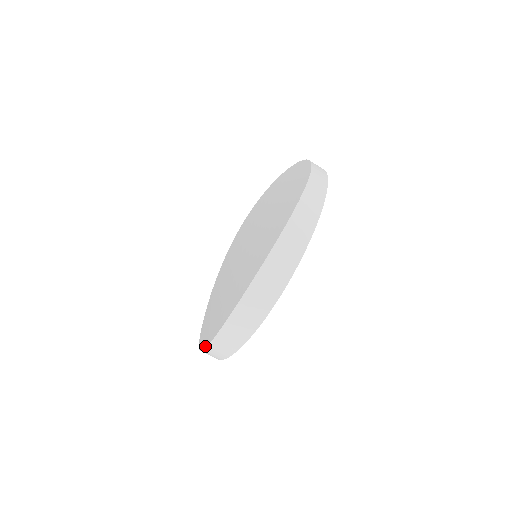
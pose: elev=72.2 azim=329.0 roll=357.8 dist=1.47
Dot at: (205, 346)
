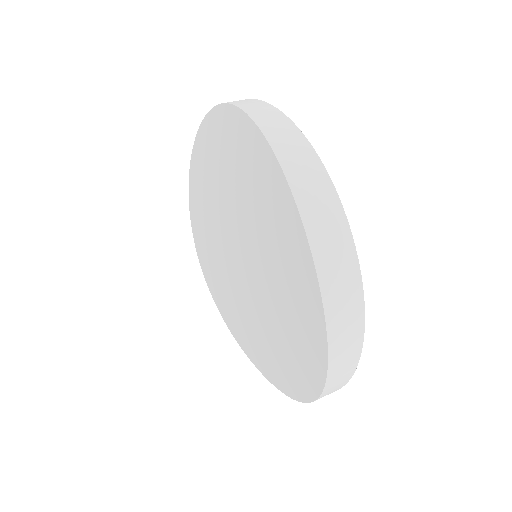
Dot at: (320, 387)
